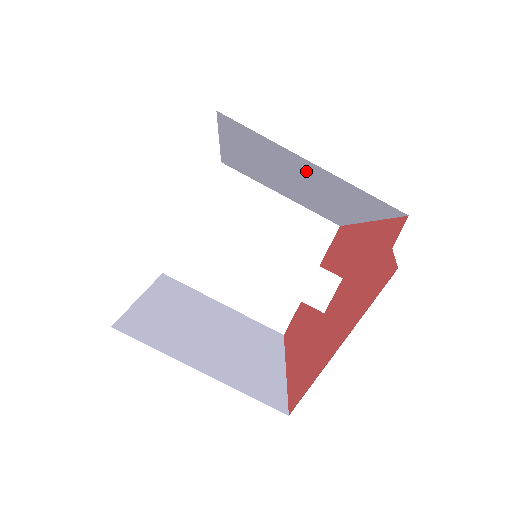
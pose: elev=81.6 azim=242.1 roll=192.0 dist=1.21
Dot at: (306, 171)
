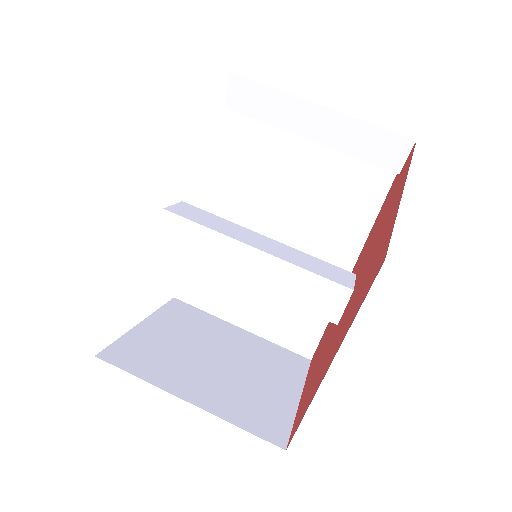
Dot at: (299, 176)
